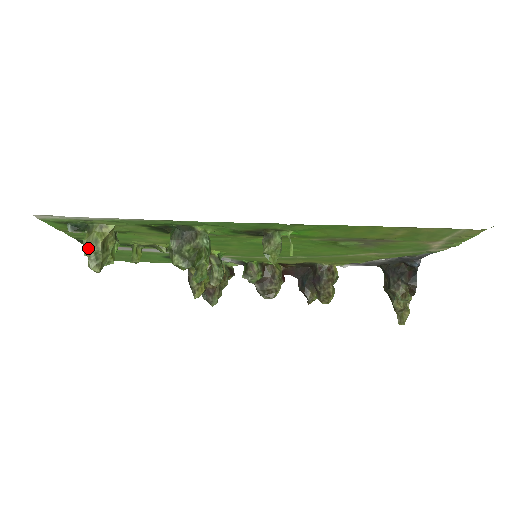
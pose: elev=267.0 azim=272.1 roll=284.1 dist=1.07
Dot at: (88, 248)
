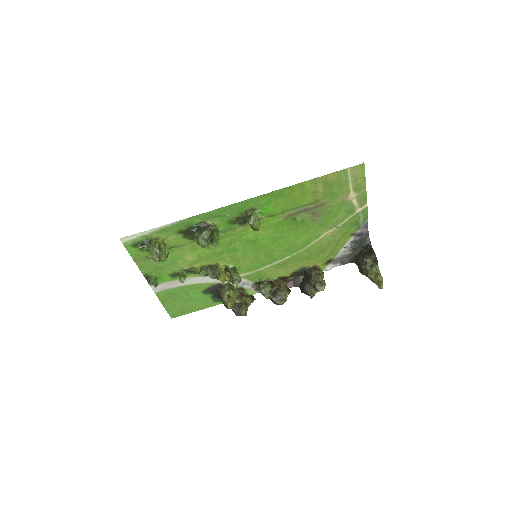
Dot at: (151, 250)
